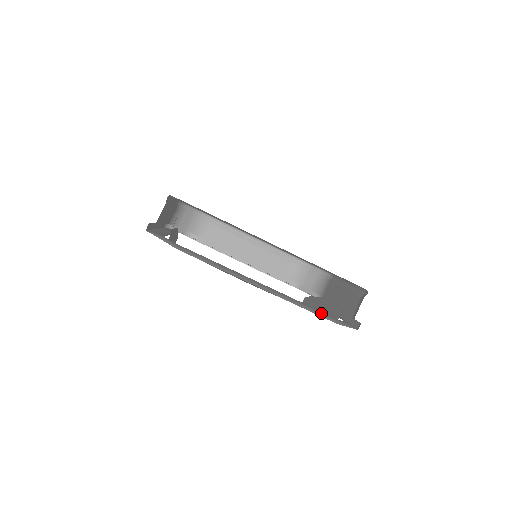
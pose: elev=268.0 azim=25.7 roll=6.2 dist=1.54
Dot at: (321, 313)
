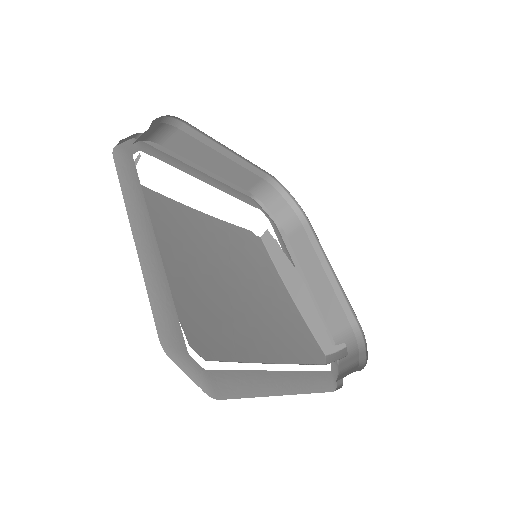
Dot at: (324, 381)
